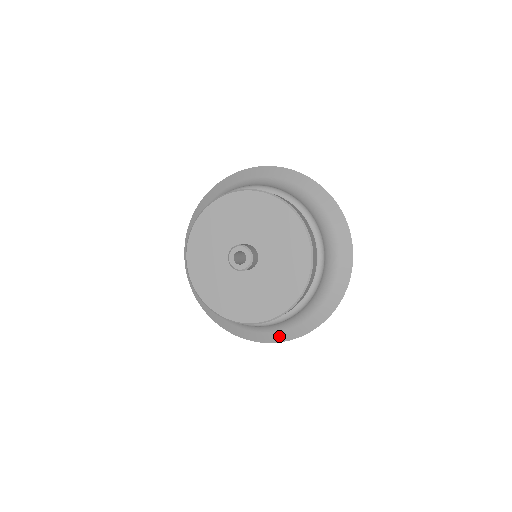
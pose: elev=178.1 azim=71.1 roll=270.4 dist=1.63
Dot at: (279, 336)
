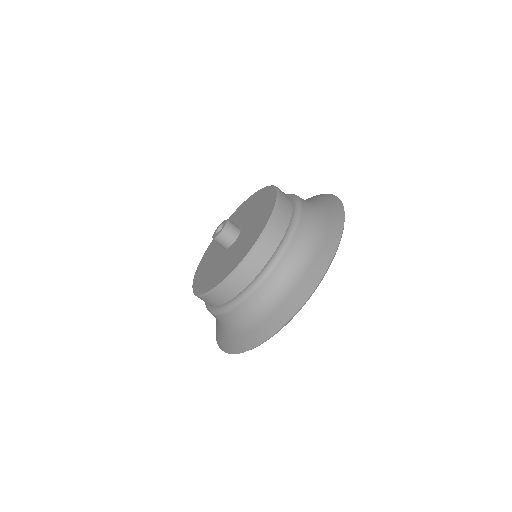
Dot at: (224, 342)
